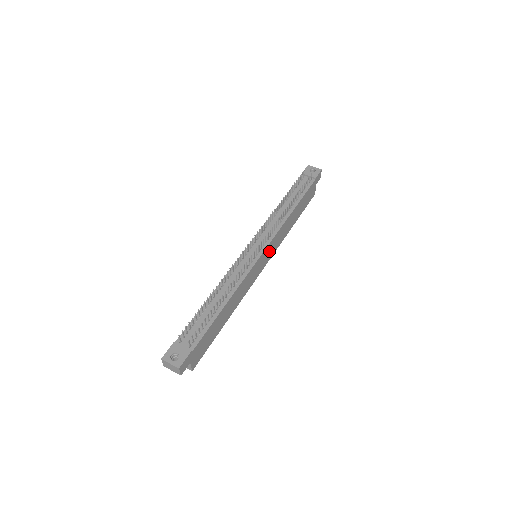
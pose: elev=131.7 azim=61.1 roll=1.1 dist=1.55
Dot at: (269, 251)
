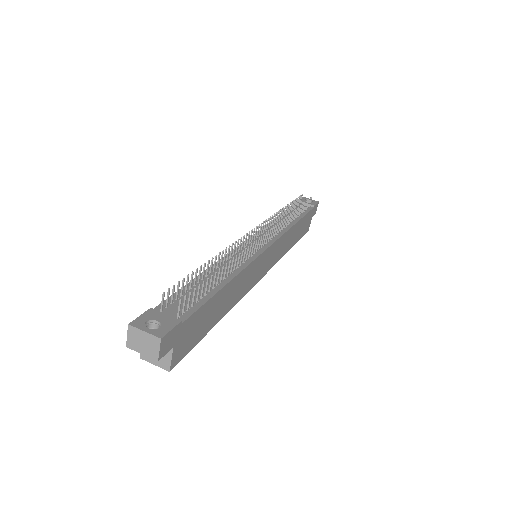
Dot at: (272, 255)
